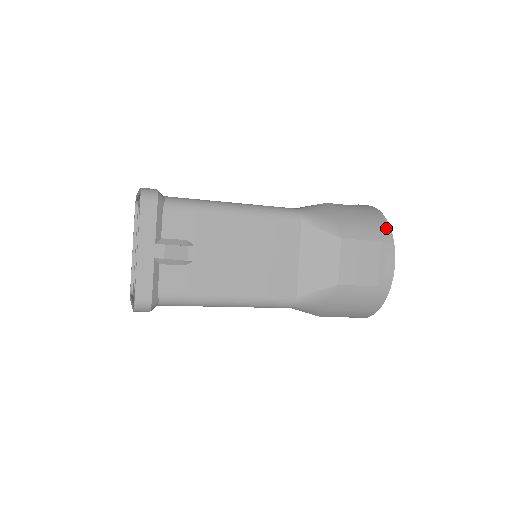
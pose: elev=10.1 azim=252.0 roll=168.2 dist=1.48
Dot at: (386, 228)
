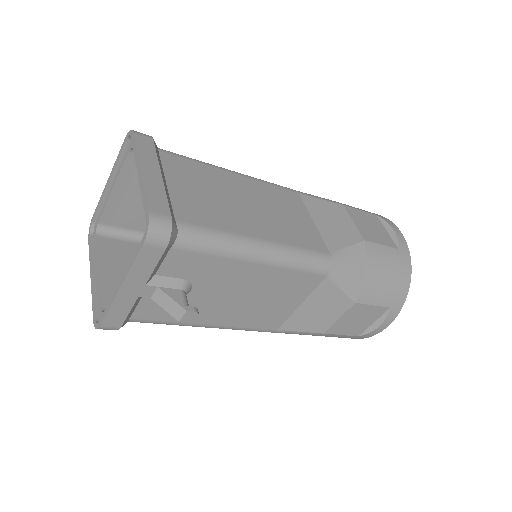
Dot at: (404, 293)
